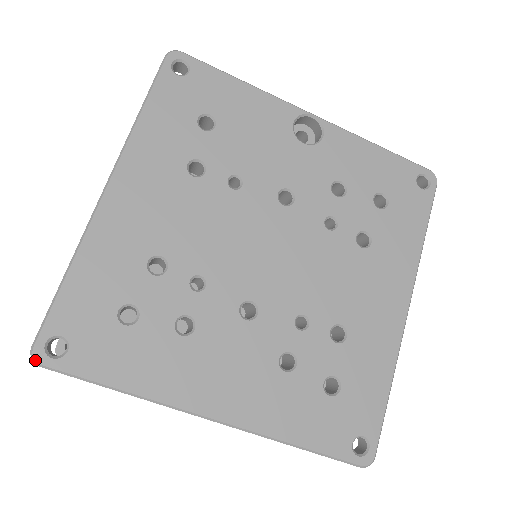
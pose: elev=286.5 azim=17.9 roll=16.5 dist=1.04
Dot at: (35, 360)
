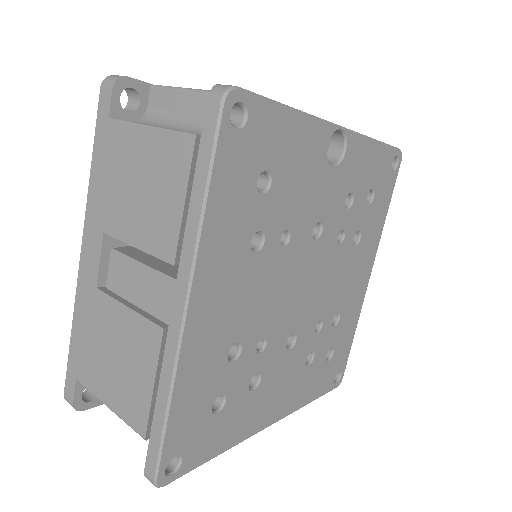
Dot at: occluded
